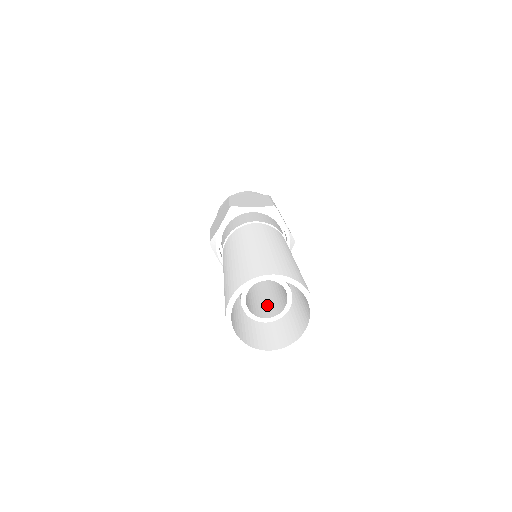
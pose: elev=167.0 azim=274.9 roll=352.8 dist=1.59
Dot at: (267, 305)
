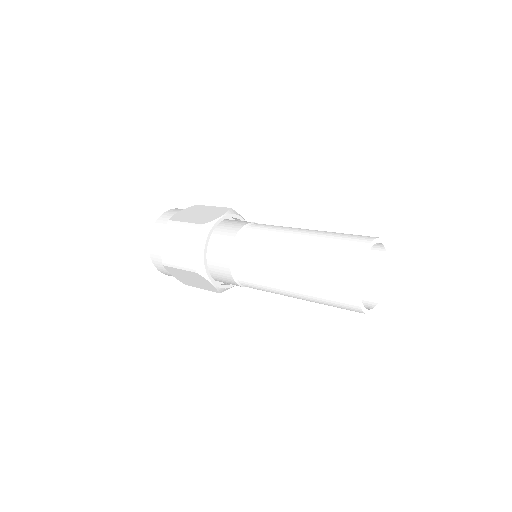
Dot at: occluded
